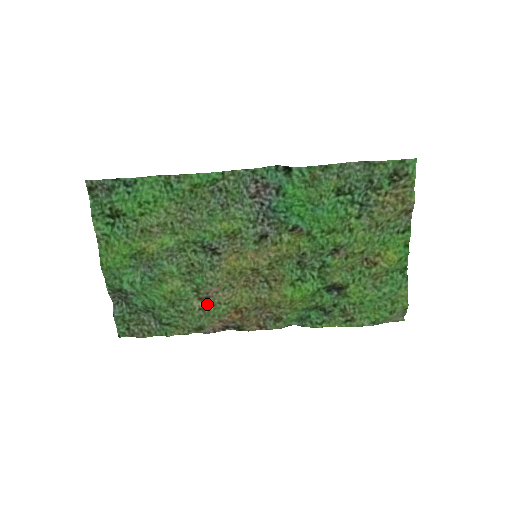
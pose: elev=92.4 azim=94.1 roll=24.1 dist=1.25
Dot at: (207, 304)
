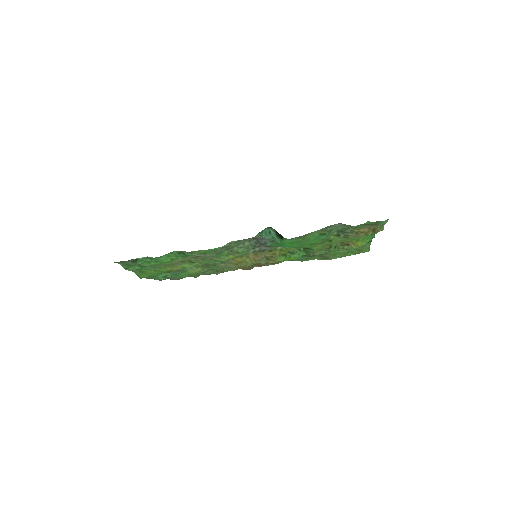
Dot at: occluded
